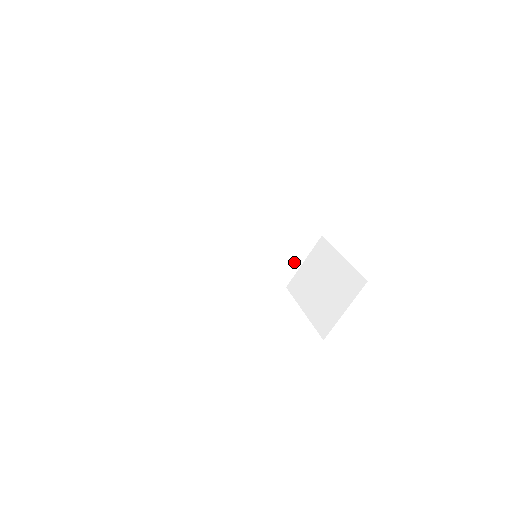
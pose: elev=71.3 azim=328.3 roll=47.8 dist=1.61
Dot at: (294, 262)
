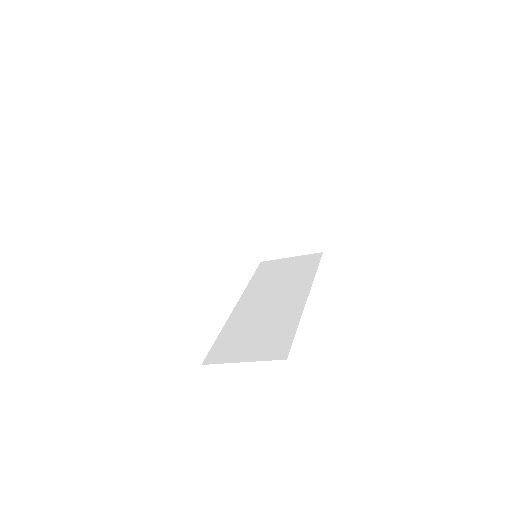
Dot at: occluded
